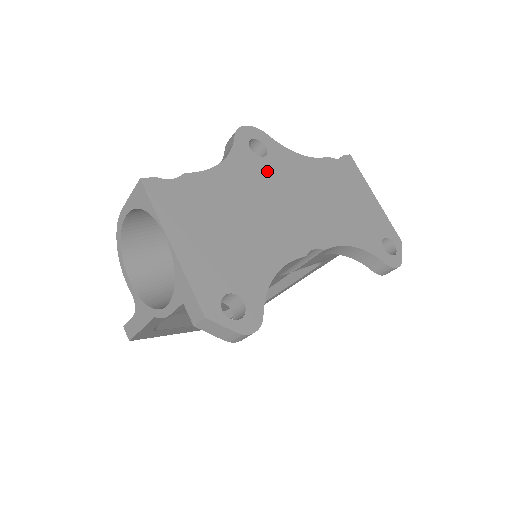
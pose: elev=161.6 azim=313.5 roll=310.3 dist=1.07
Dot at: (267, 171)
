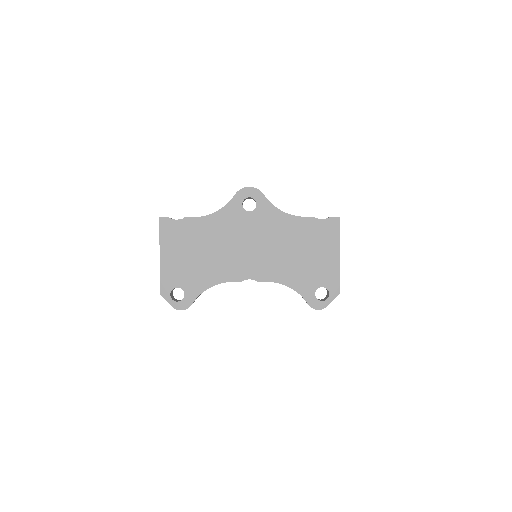
Dot at: (246, 222)
